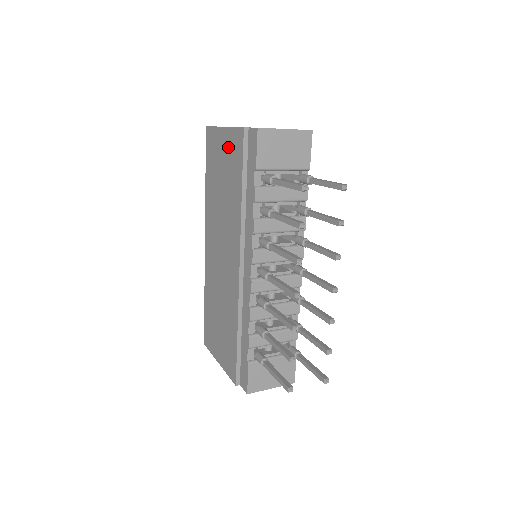
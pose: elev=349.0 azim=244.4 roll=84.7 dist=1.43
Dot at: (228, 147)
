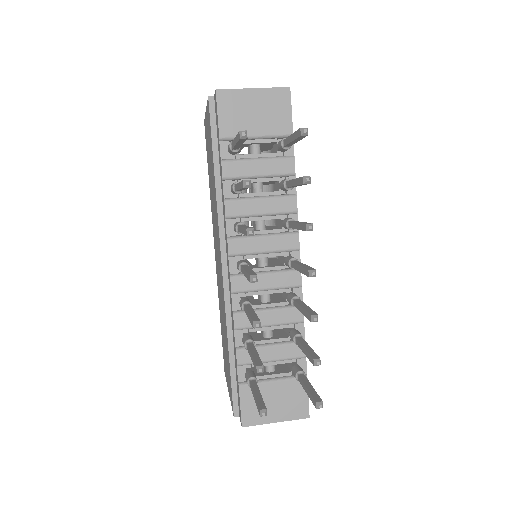
Dot at: (208, 129)
